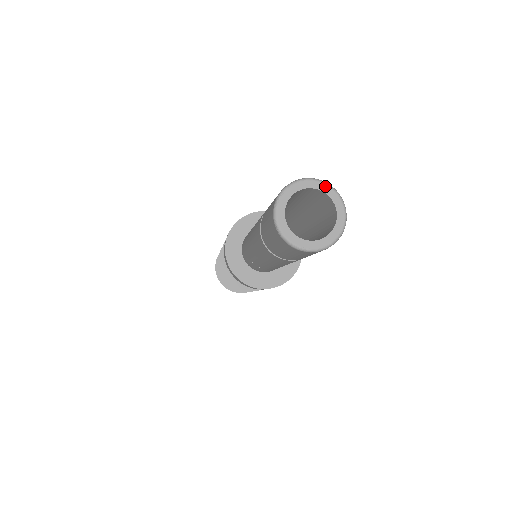
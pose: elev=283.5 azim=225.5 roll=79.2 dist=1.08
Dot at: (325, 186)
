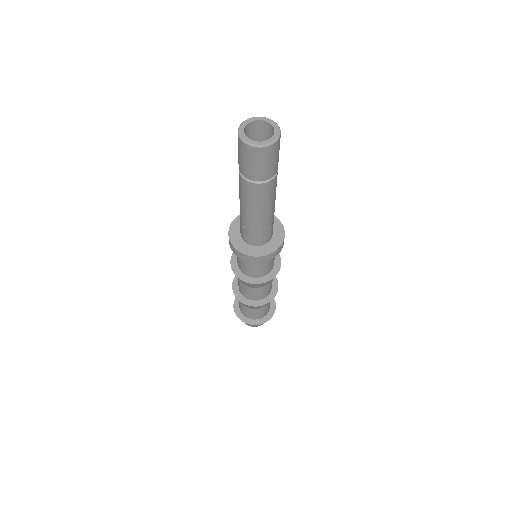
Dot at: (268, 120)
